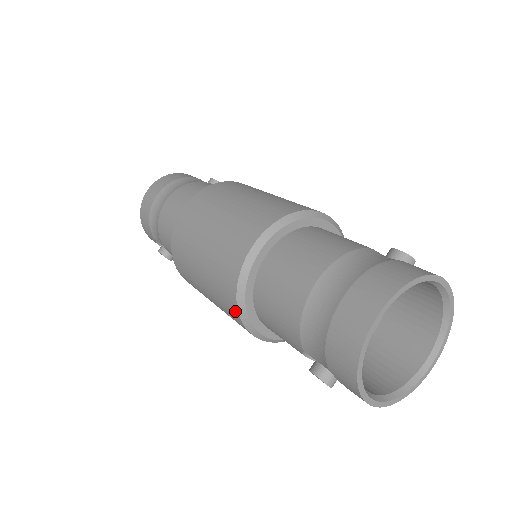
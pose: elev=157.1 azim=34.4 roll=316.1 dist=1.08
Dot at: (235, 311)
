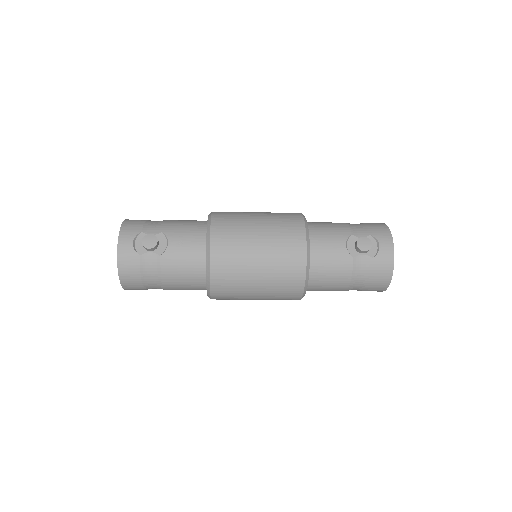
Dot at: (300, 221)
